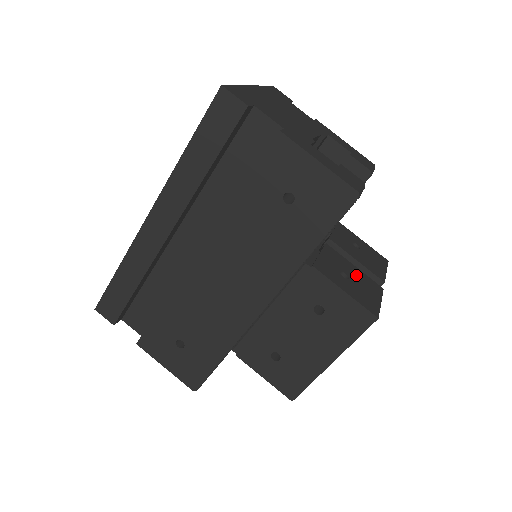
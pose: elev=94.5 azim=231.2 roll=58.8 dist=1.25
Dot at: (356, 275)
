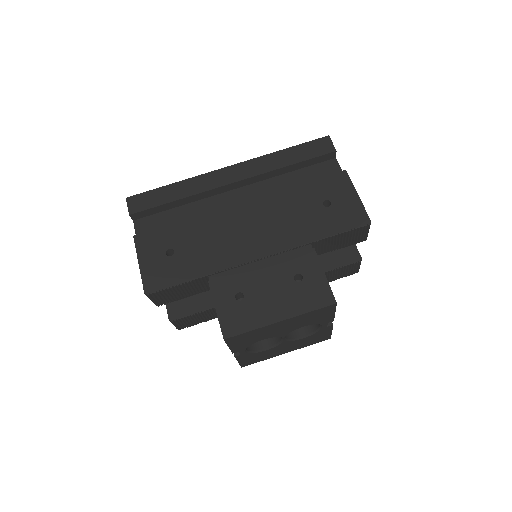
Dot at: occluded
